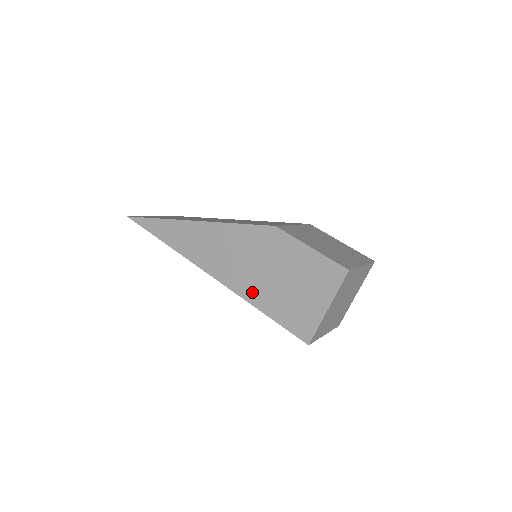
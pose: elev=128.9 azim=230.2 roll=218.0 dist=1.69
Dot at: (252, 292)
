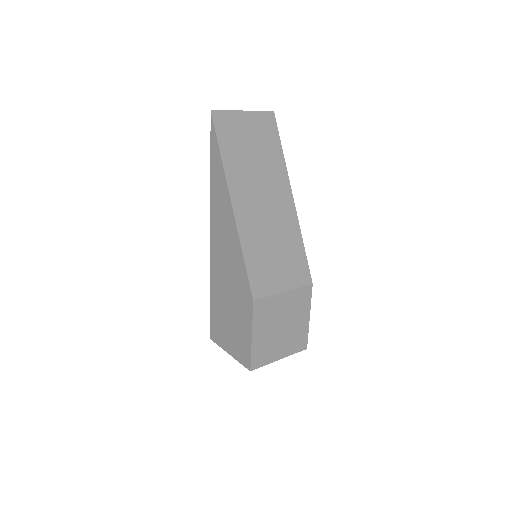
Dot at: (215, 284)
